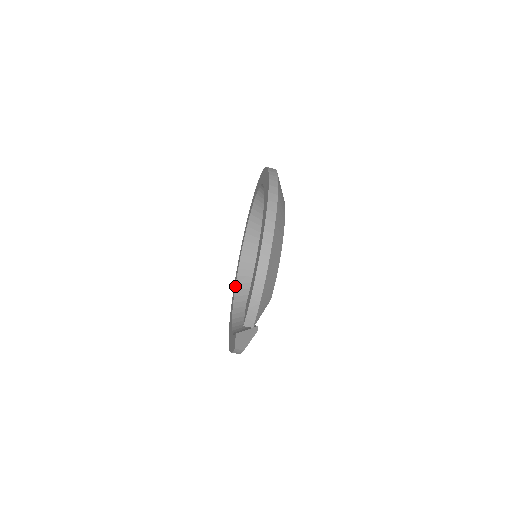
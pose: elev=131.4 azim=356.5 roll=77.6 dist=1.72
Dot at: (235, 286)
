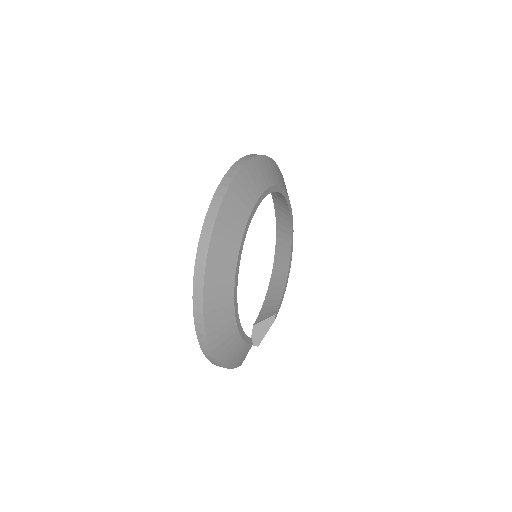
Dot at: occluded
